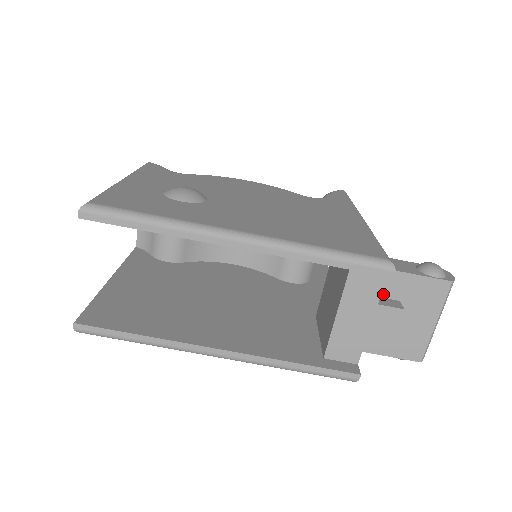
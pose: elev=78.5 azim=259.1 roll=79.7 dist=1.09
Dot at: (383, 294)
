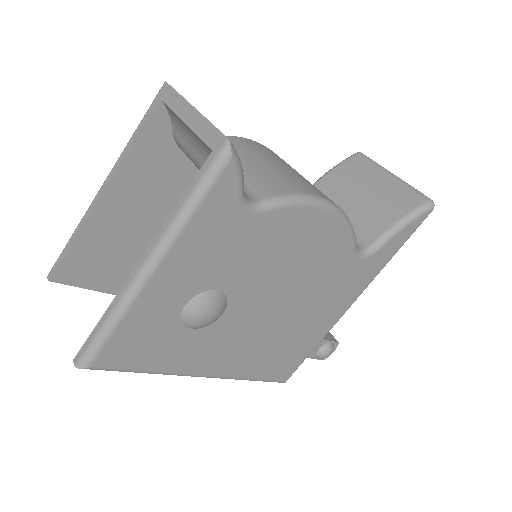
Dot at: occluded
